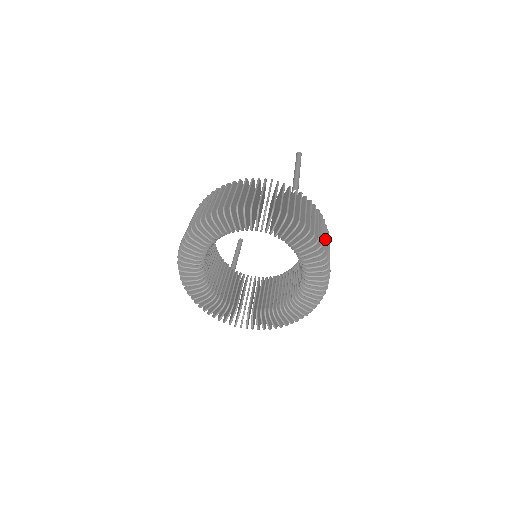
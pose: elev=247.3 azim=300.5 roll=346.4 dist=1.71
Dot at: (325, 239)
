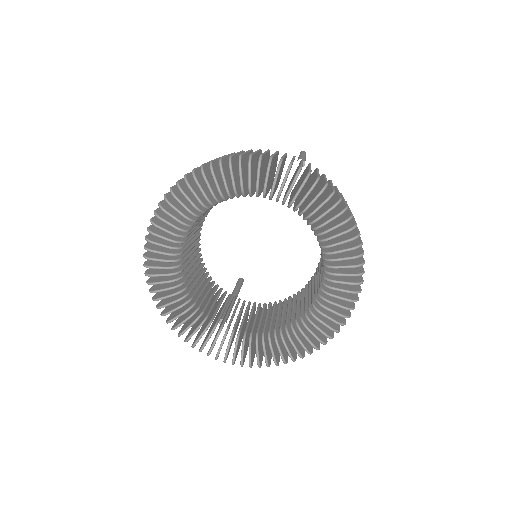
Dot at: (350, 210)
